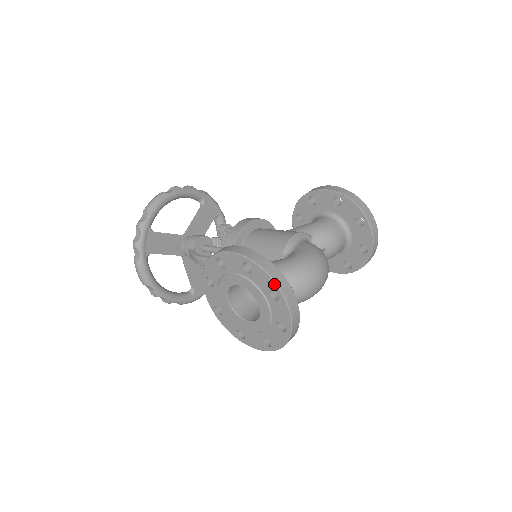
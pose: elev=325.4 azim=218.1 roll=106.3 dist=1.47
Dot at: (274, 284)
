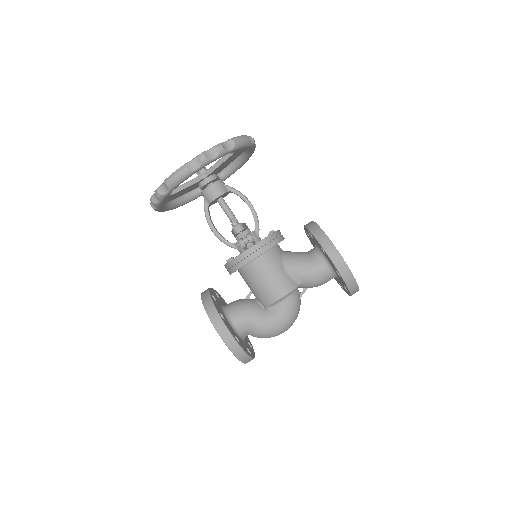
Dot at: (241, 361)
